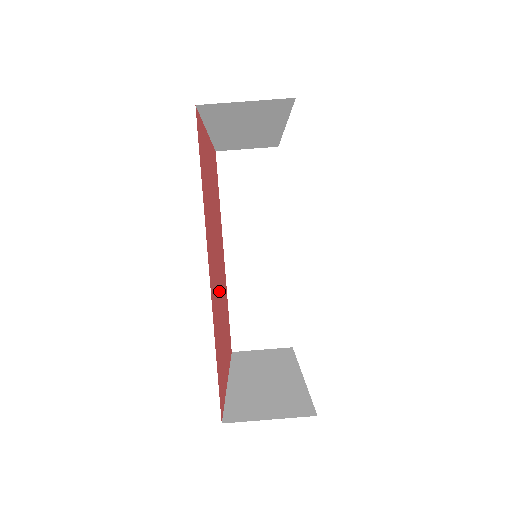
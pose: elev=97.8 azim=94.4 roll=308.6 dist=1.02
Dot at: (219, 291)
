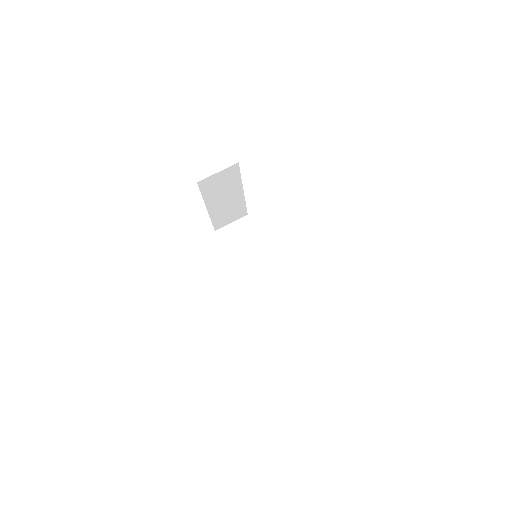
Dot at: occluded
